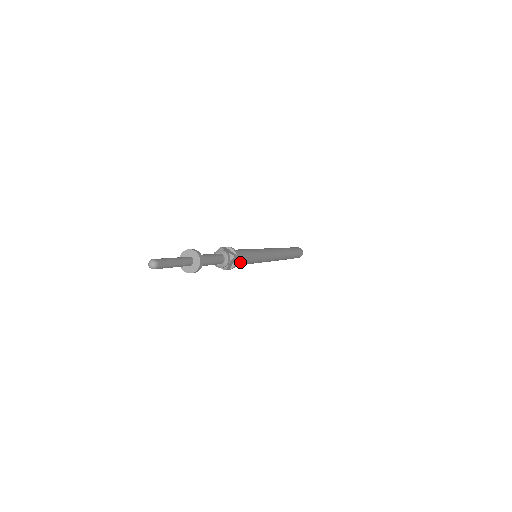
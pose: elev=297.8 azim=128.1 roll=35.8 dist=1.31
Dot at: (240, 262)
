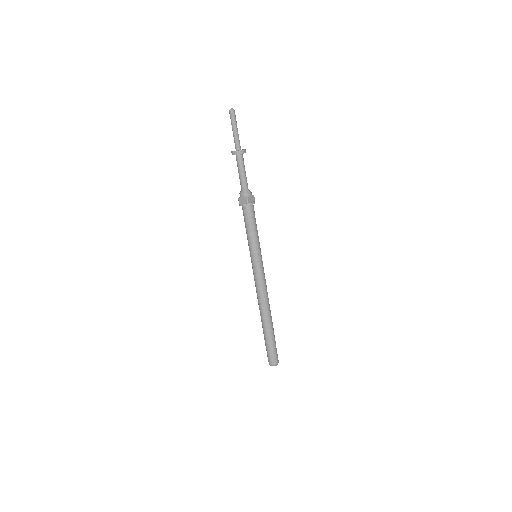
Dot at: (253, 215)
